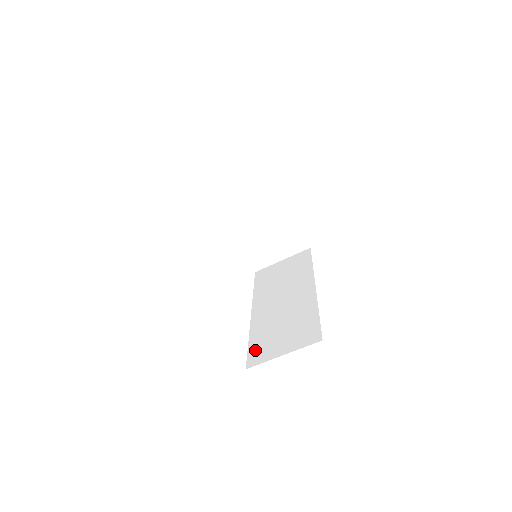
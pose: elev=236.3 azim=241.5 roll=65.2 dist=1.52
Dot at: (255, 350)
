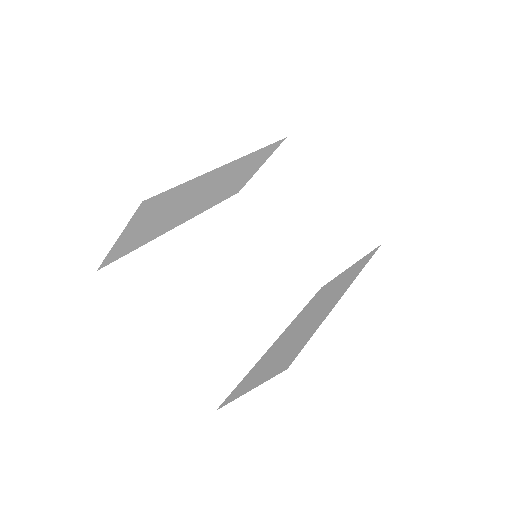
Dot at: (240, 385)
